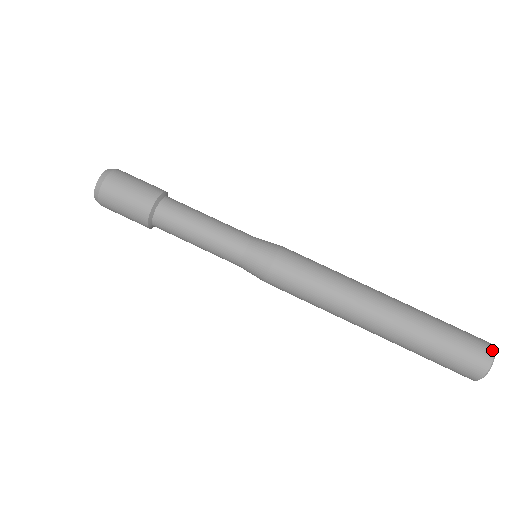
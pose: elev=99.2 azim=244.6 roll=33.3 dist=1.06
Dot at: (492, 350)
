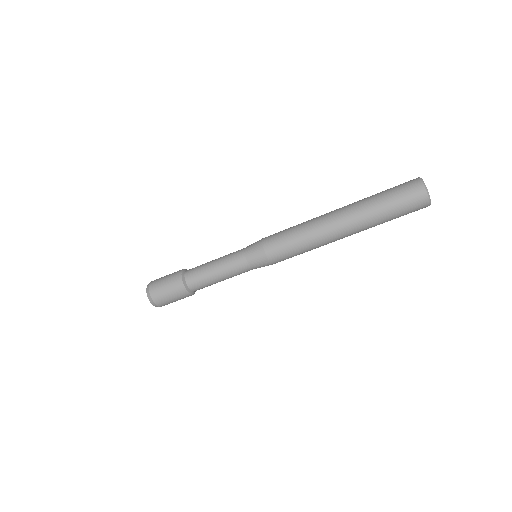
Dot at: (426, 197)
